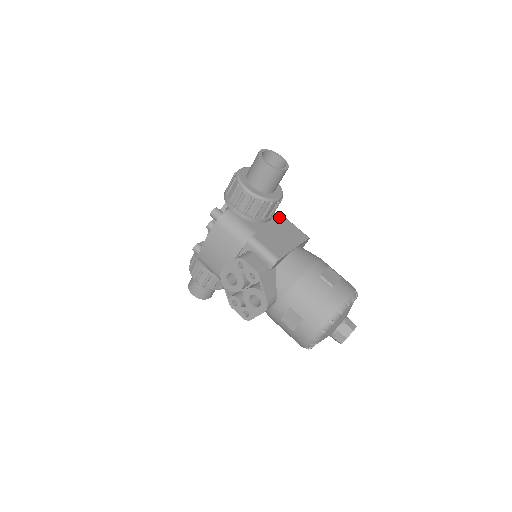
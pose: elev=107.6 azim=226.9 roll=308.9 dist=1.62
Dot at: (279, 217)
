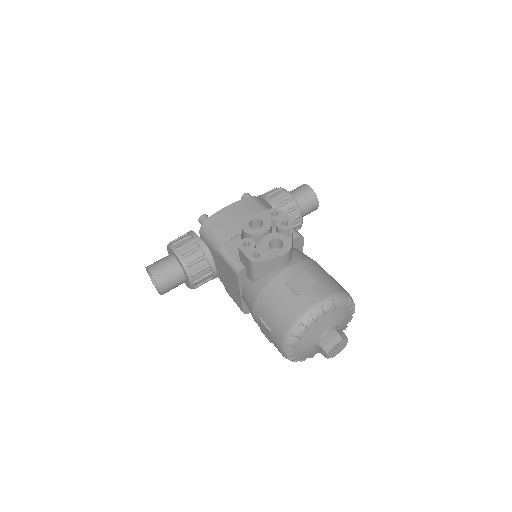
Dot at: occluded
